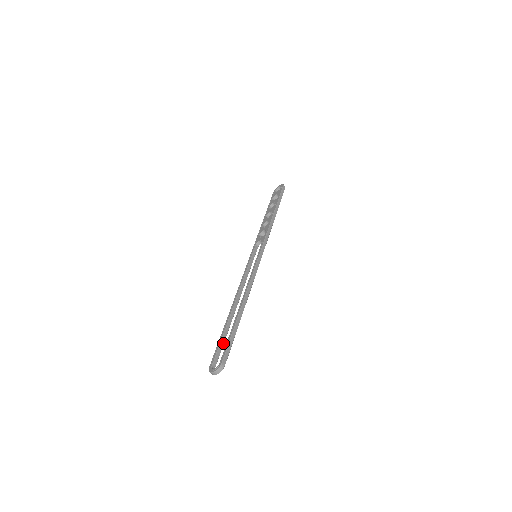
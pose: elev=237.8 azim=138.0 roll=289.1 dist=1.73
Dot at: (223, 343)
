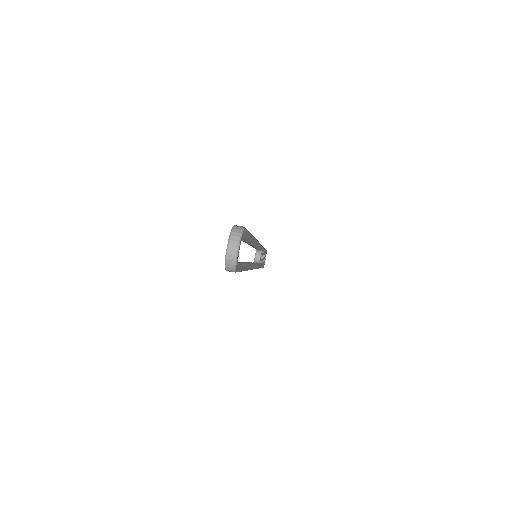
Dot at: occluded
